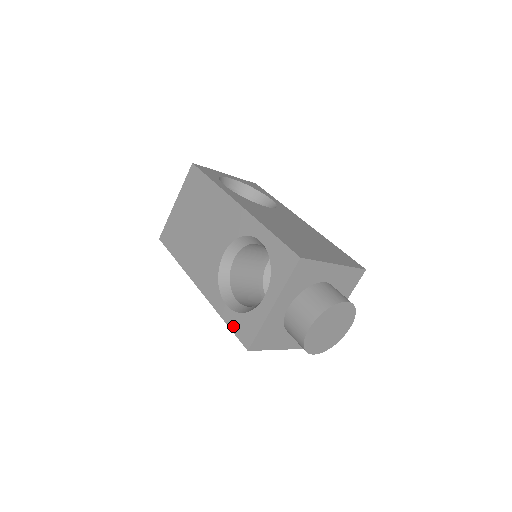
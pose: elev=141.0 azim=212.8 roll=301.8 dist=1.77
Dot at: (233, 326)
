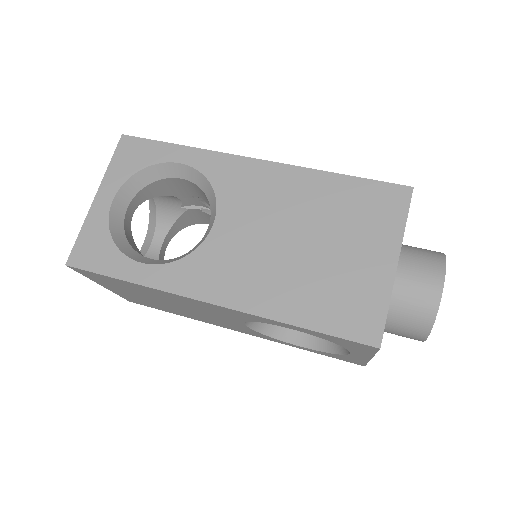
Dot at: occluded
